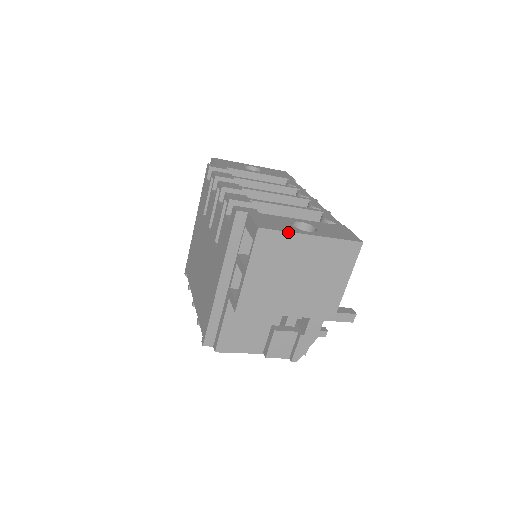
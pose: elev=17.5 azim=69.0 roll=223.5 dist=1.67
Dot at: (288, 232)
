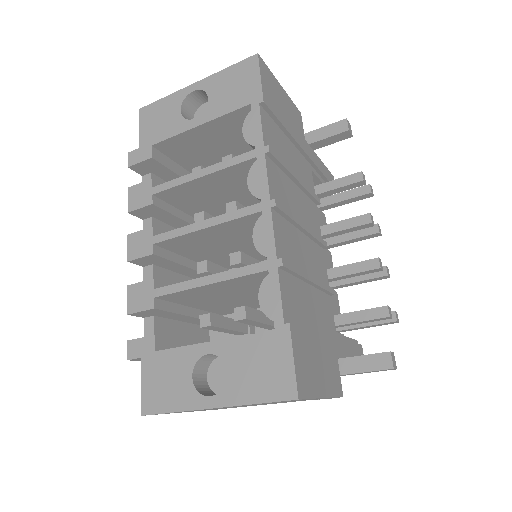
Dot at: occluded
